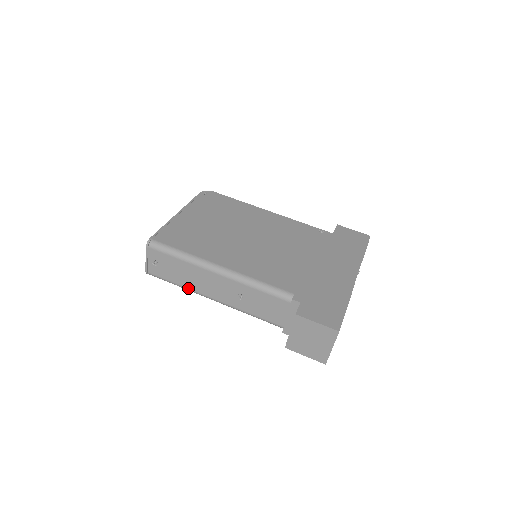
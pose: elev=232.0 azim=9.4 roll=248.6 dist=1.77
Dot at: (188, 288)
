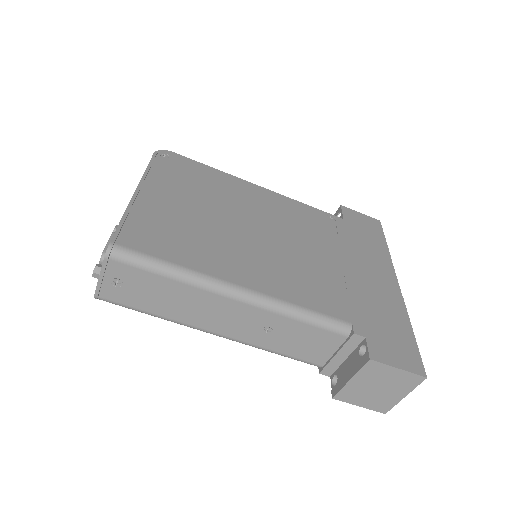
Dot at: (174, 319)
